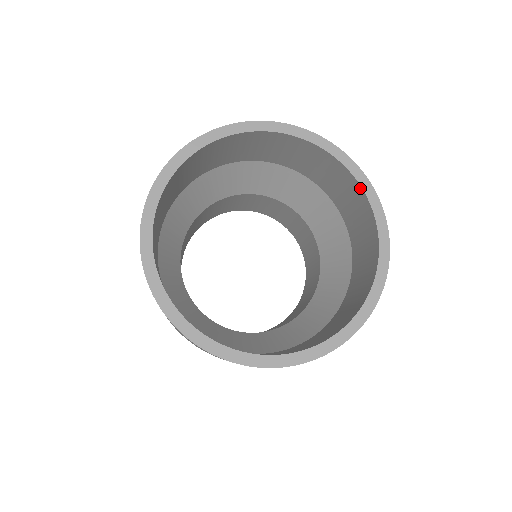
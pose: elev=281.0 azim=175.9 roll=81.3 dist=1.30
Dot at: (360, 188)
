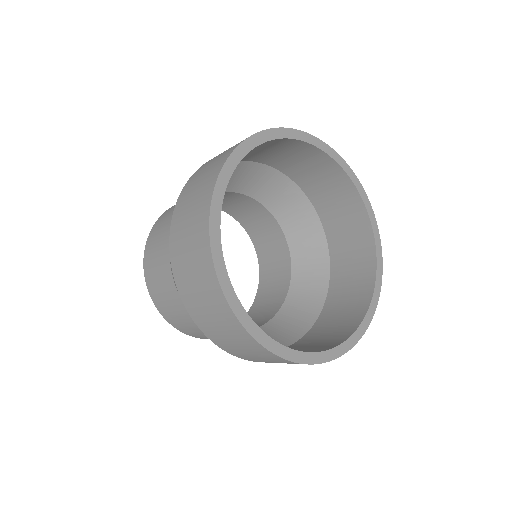
Dot at: (332, 161)
